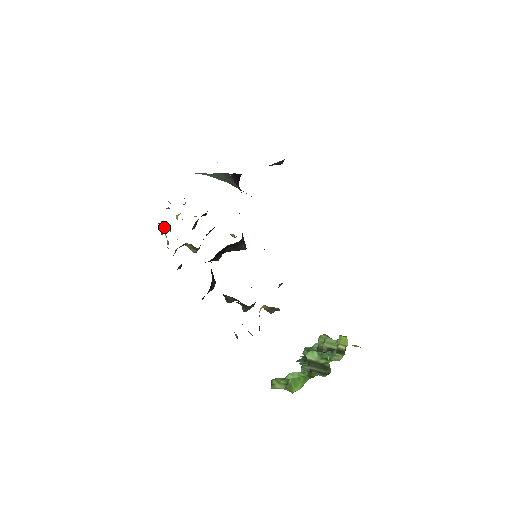
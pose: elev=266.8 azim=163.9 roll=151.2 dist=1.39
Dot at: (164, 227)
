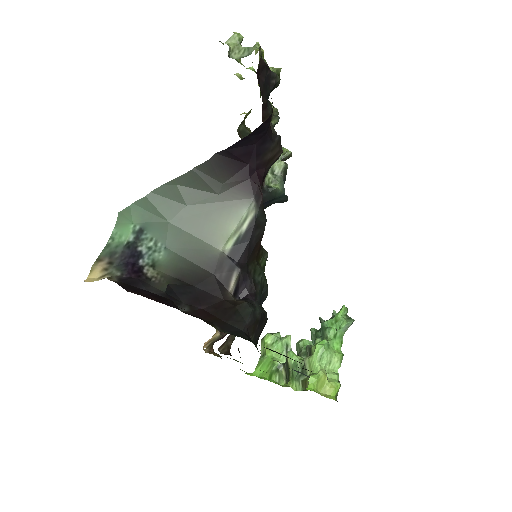
Dot at: occluded
